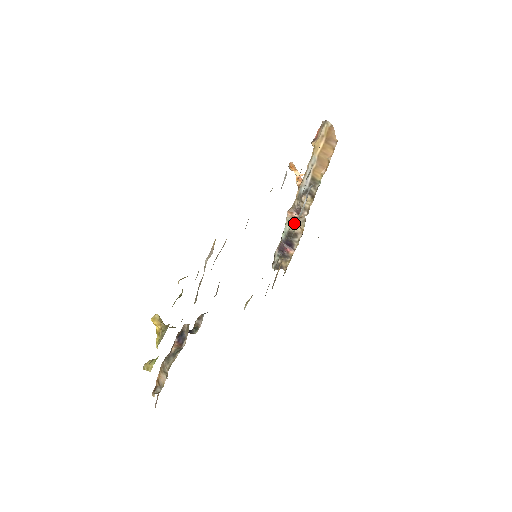
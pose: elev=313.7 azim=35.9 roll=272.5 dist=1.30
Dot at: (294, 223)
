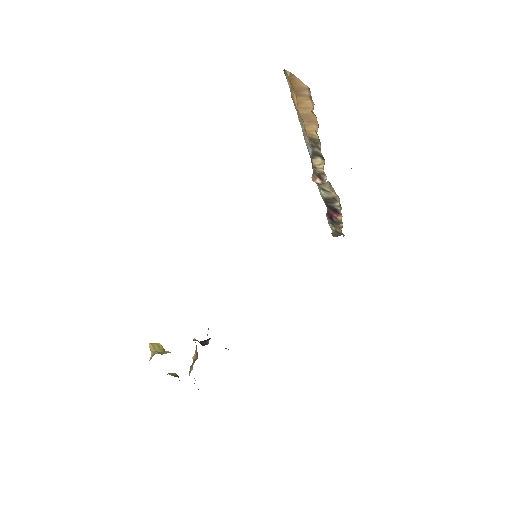
Dot at: (324, 188)
